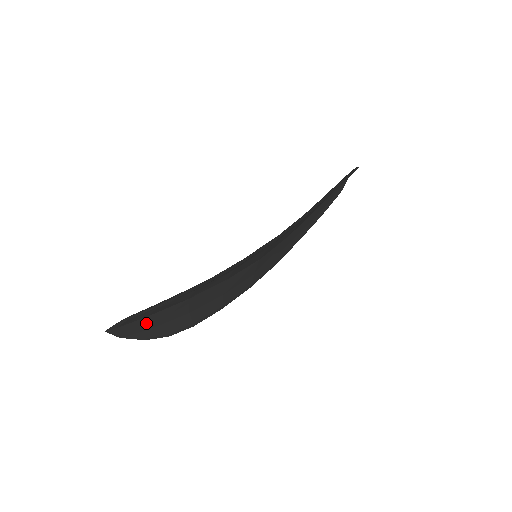
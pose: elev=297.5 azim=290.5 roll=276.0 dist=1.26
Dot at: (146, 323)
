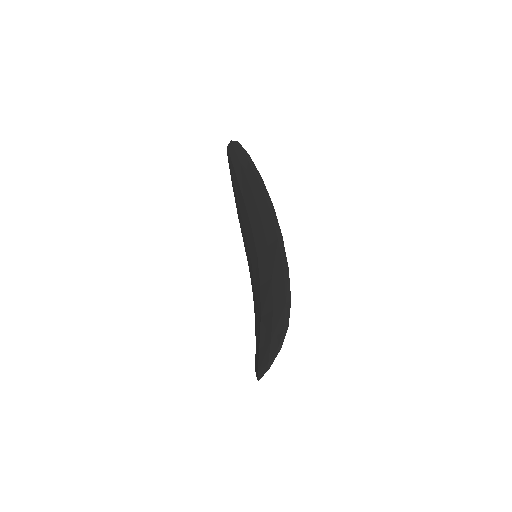
Dot at: occluded
